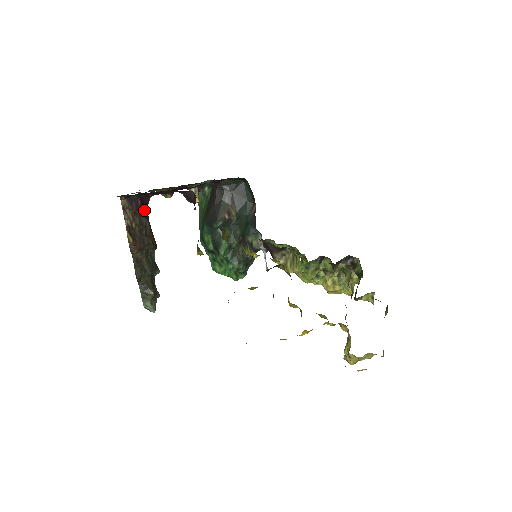
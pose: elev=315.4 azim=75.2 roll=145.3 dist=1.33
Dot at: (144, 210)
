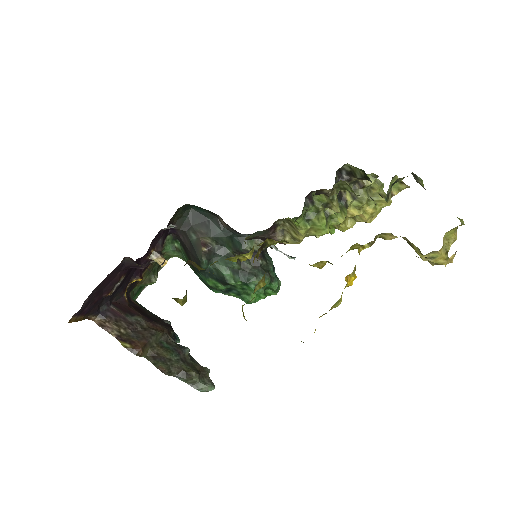
Dot at: (126, 311)
